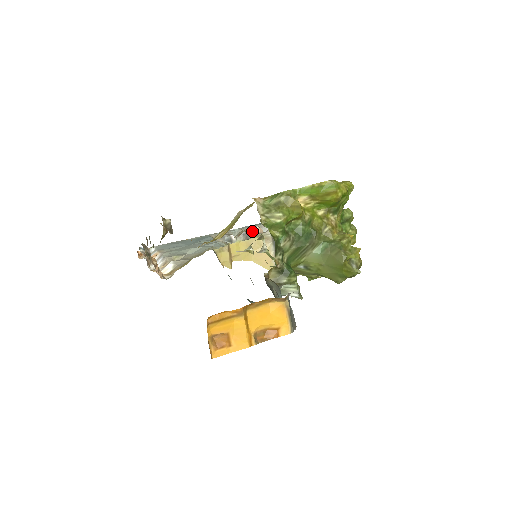
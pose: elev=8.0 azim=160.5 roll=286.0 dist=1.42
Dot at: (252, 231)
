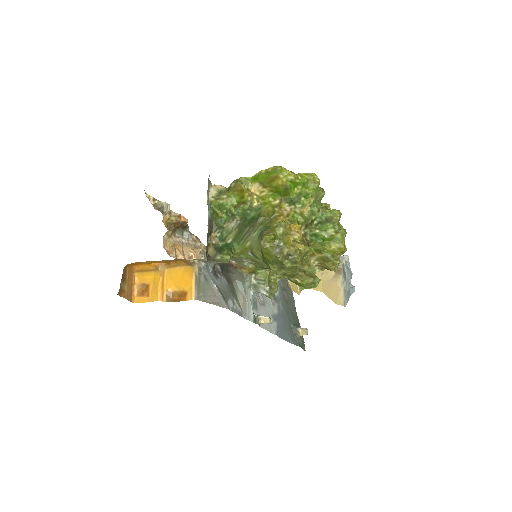
Dot at: occluded
